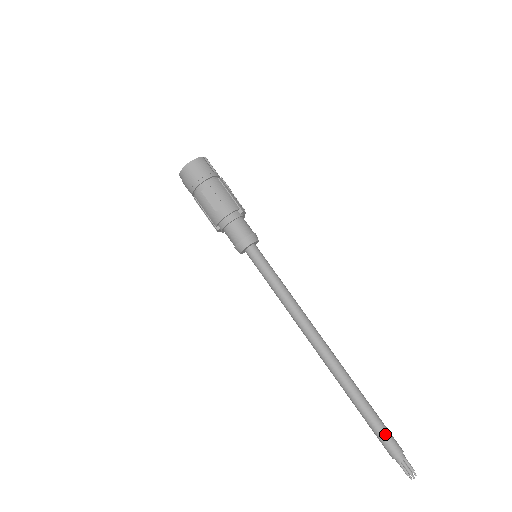
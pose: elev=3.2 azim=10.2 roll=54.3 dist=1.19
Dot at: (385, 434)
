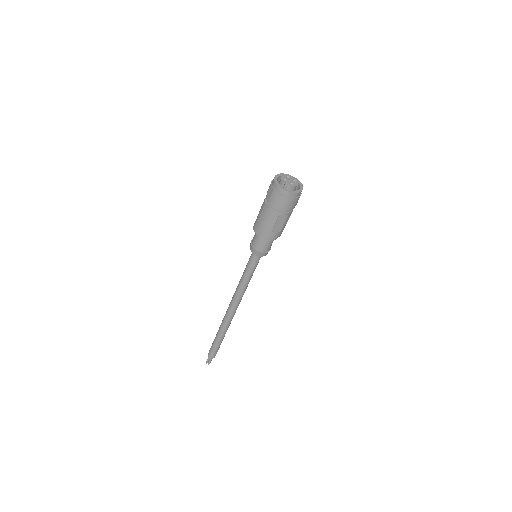
Dot at: occluded
